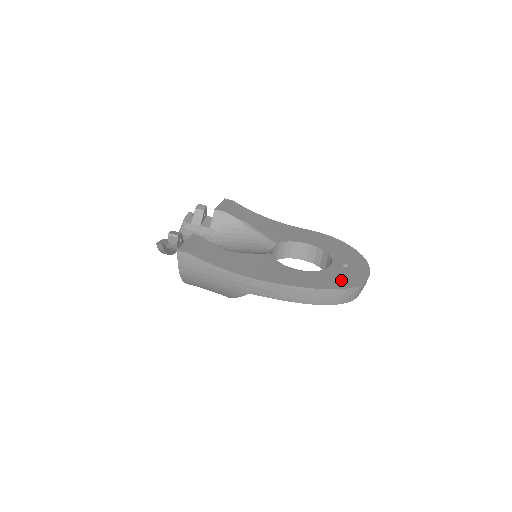
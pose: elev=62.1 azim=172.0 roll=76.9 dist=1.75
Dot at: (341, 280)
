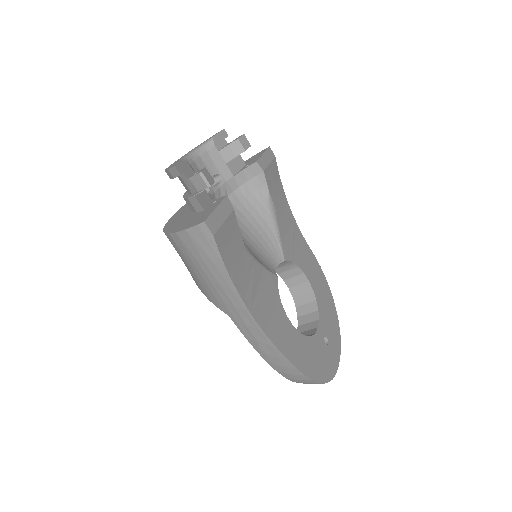
Dot at: (318, 365)
